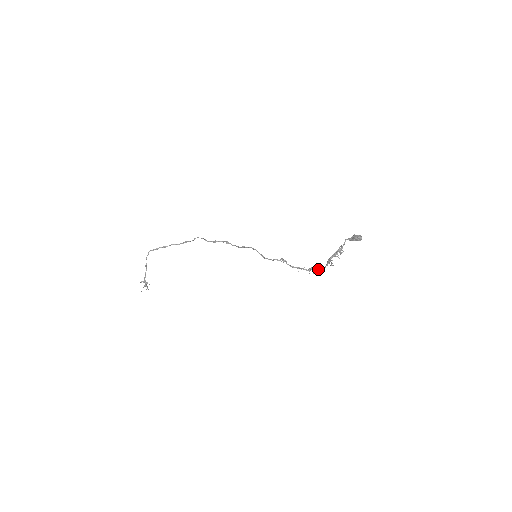
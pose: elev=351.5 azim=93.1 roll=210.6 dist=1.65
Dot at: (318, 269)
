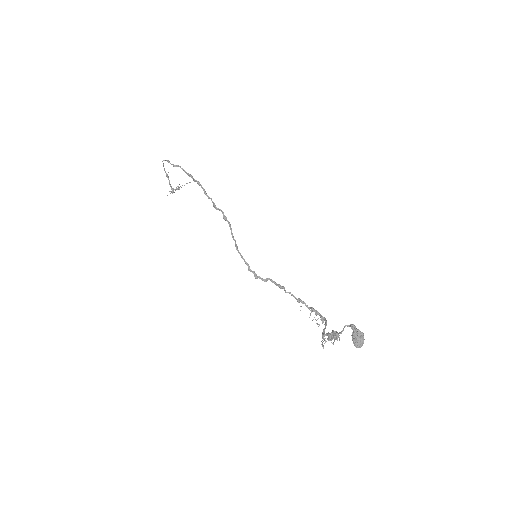
Dot at: (320, 317)
